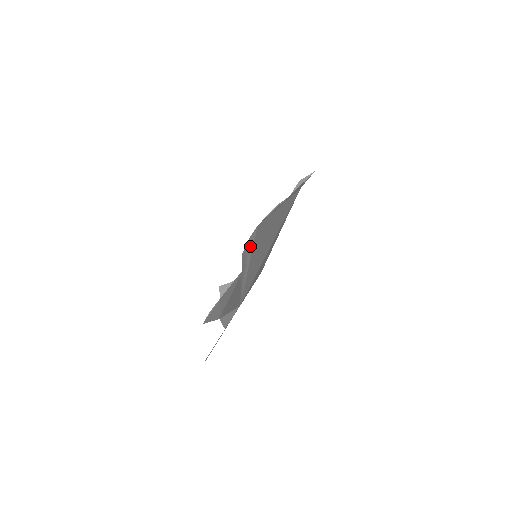
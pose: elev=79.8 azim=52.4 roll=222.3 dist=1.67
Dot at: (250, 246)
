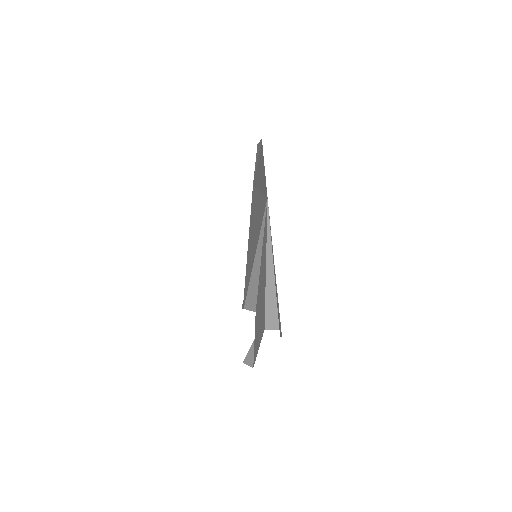
Dot at: occluded
